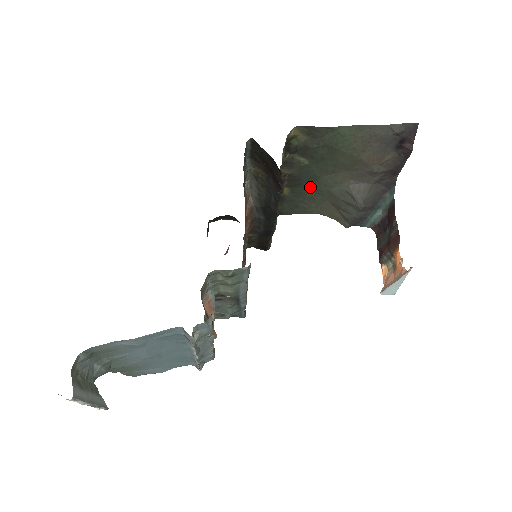
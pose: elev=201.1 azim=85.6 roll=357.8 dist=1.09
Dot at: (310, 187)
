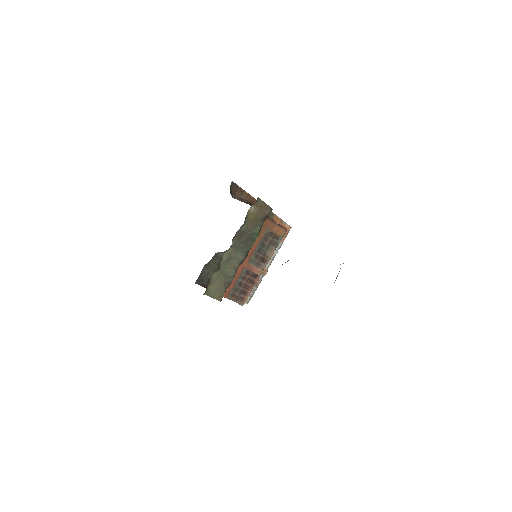
Dot at: occluded
